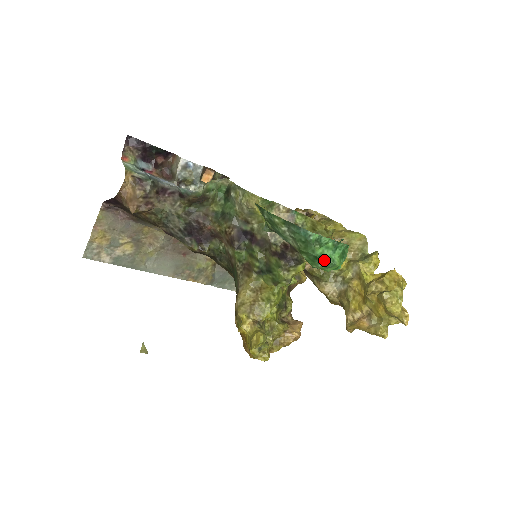
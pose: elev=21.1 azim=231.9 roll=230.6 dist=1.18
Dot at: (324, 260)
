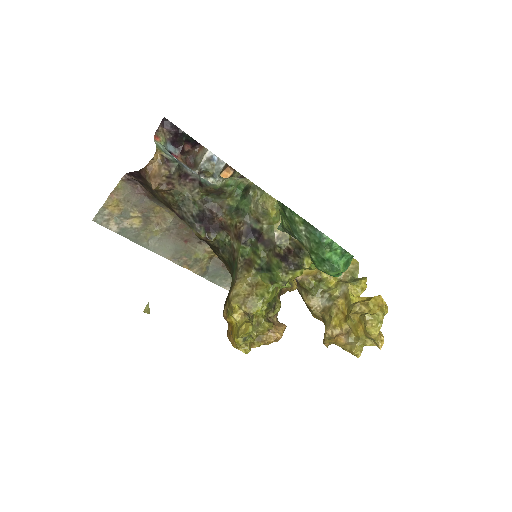
Dot at: (330, 264)
